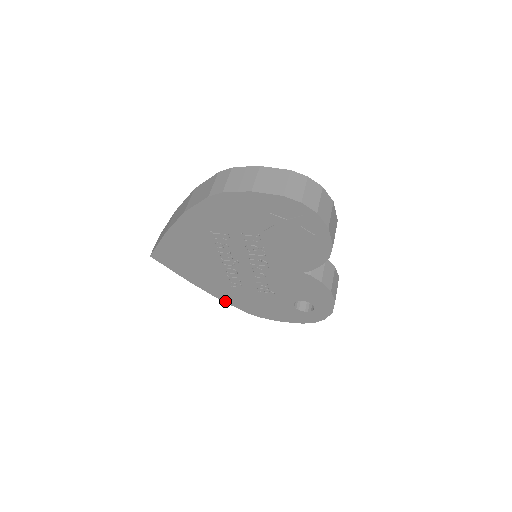
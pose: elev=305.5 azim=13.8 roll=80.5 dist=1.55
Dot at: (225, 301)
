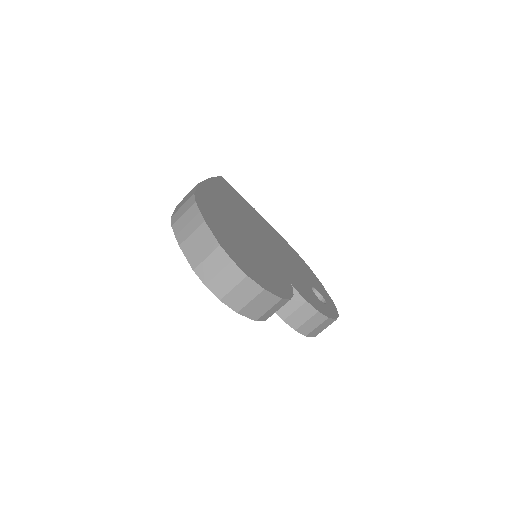
Dot at: occluded
